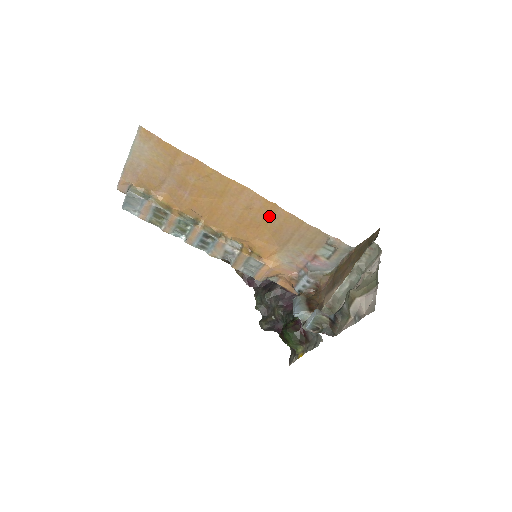
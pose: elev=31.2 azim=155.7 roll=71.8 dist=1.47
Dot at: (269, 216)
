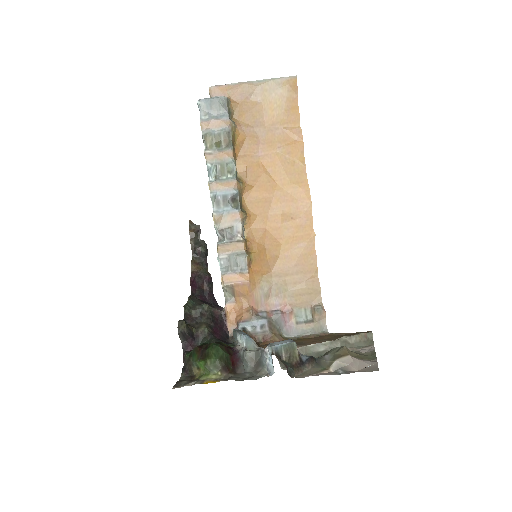
Dot at: (298, 239)
